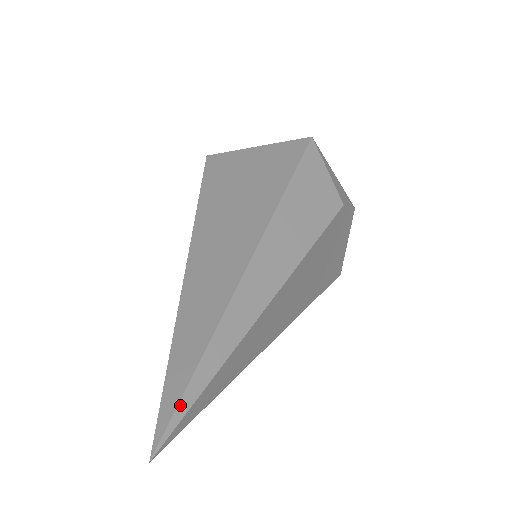
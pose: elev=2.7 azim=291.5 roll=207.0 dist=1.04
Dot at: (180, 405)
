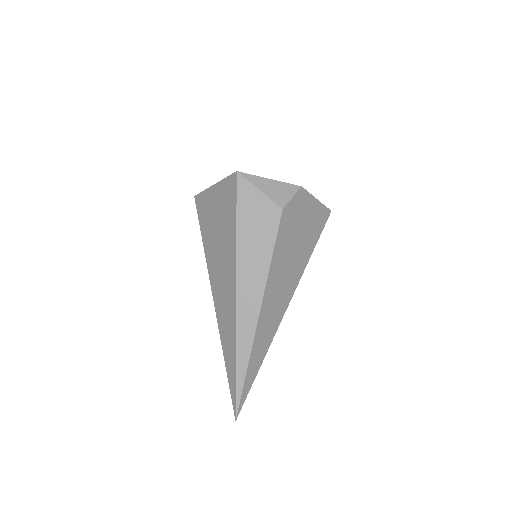
Dot at: (237, 393)
